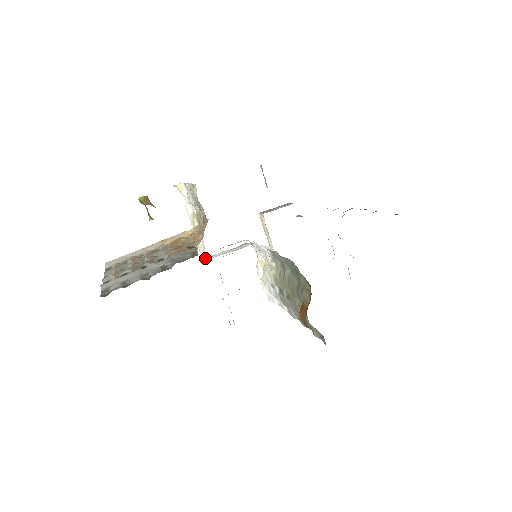
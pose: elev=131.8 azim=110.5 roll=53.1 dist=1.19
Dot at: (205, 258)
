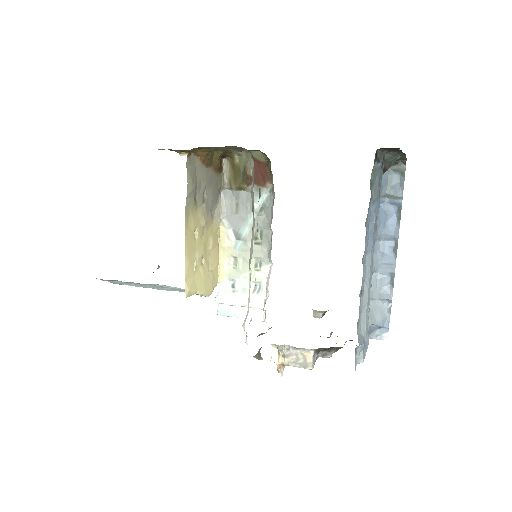
Dot at: (216, 298)
